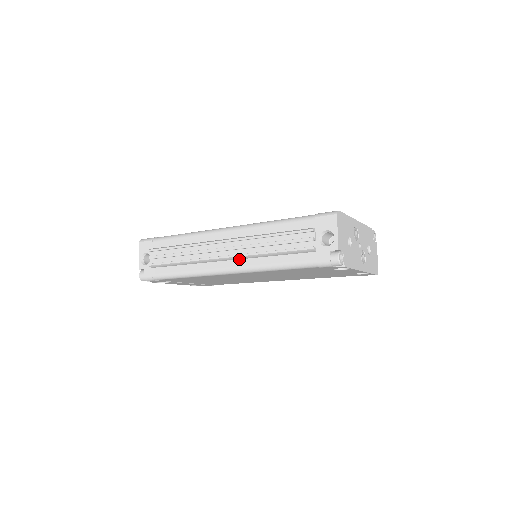
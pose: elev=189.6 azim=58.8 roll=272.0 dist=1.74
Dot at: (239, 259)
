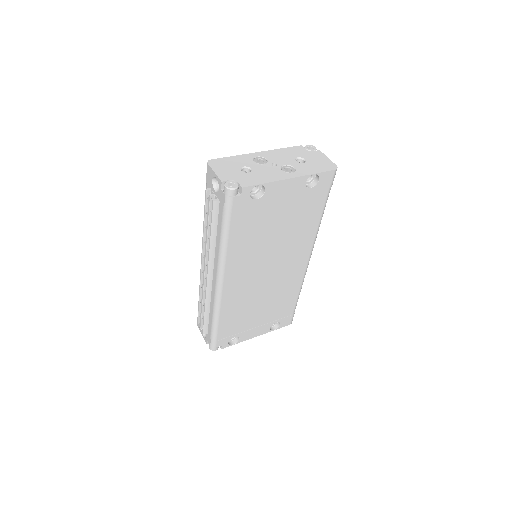
Dot at: (213, 265)
